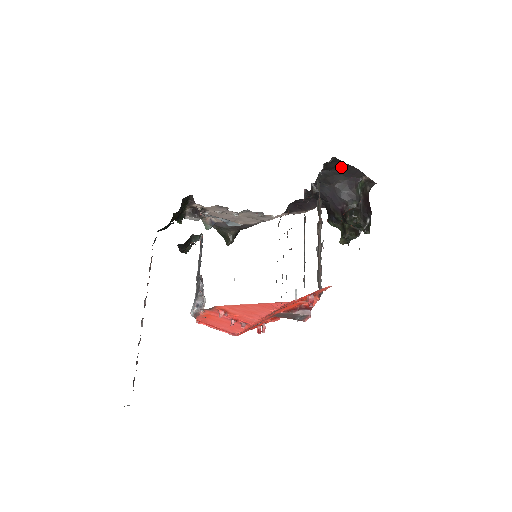
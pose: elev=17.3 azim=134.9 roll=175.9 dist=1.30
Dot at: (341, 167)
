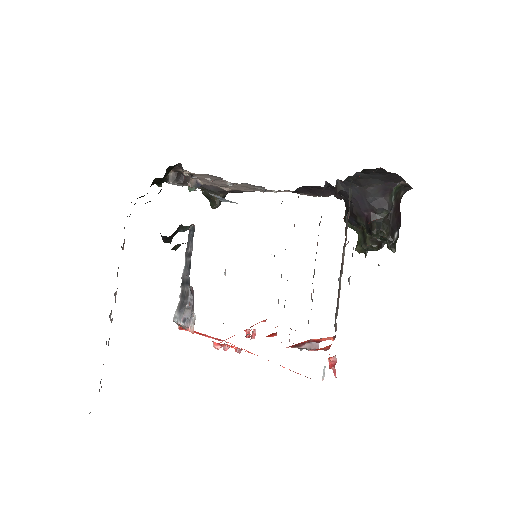
Dot at: (381, 173)
